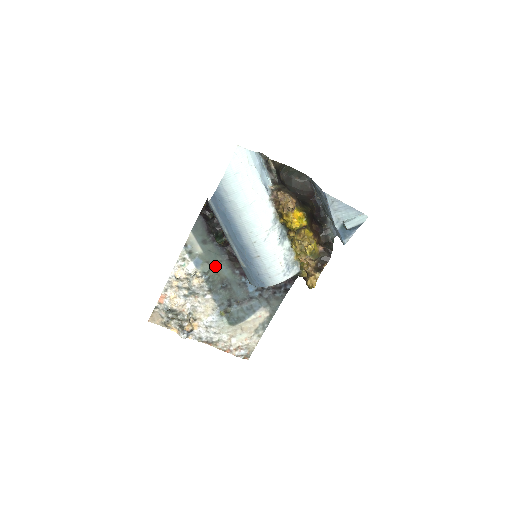
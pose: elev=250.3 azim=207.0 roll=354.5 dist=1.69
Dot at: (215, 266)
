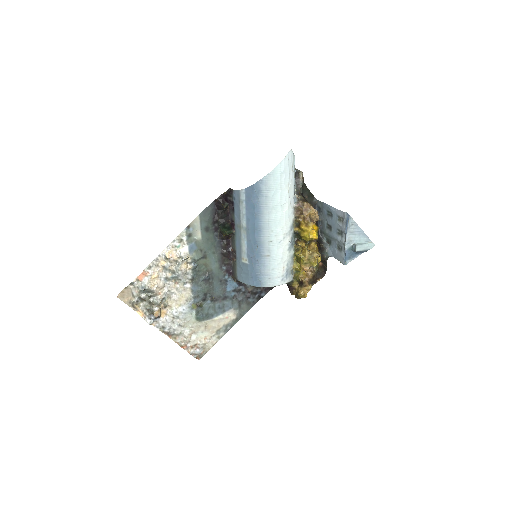
Dot at: (207, 256)
